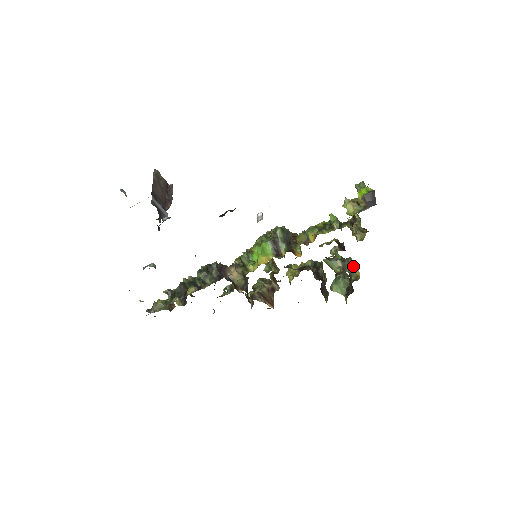
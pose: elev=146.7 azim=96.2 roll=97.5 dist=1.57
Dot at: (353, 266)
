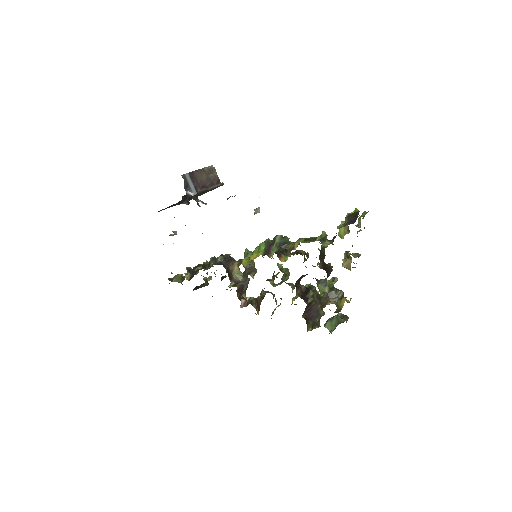
Dot at: (341, 298)
